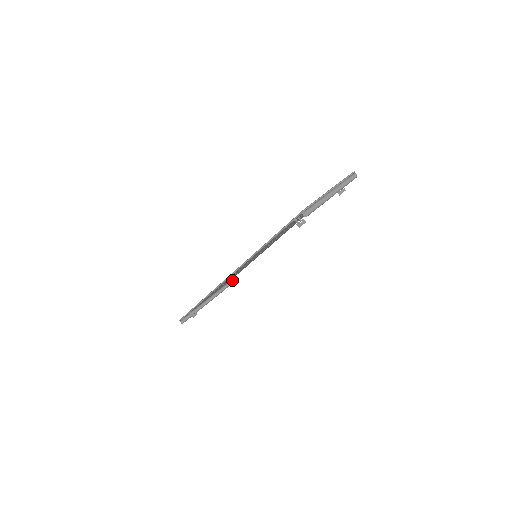
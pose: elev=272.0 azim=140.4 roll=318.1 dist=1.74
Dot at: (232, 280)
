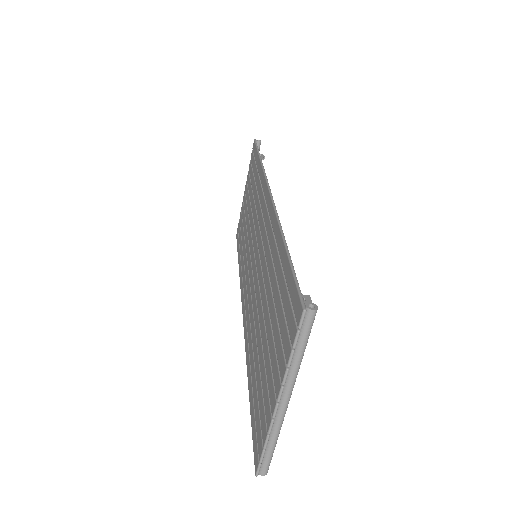
Dot at: occluded
